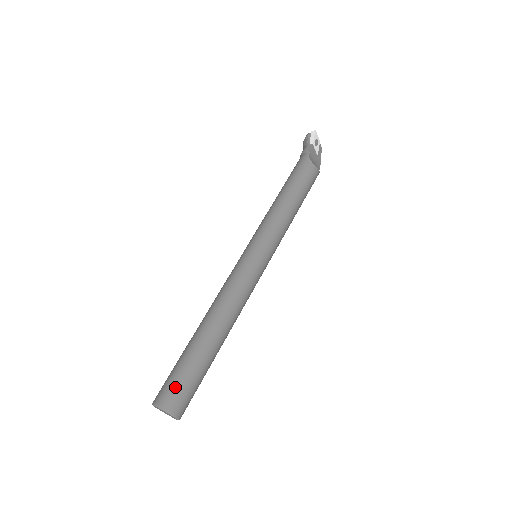
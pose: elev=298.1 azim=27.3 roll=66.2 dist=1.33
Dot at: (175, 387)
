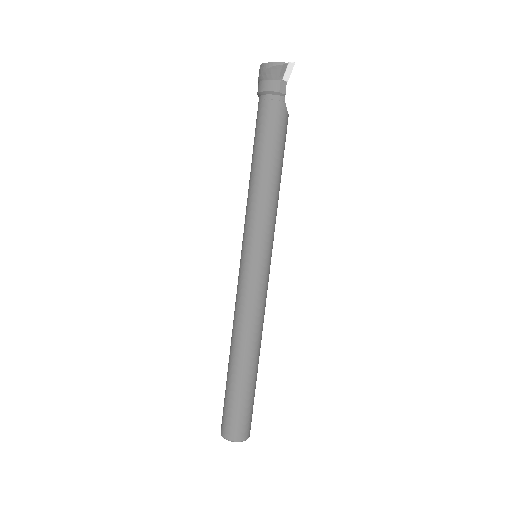
Dot at: (249, 420)
